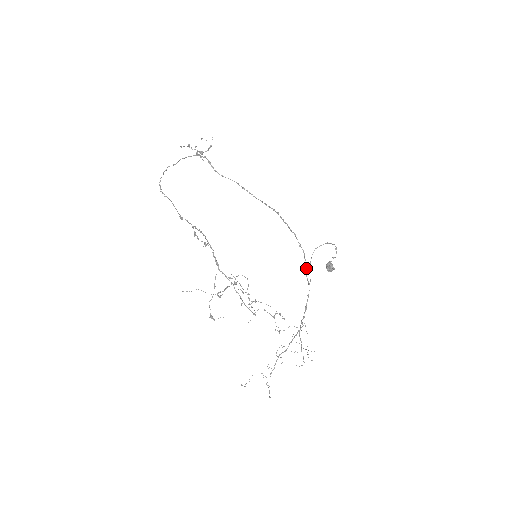
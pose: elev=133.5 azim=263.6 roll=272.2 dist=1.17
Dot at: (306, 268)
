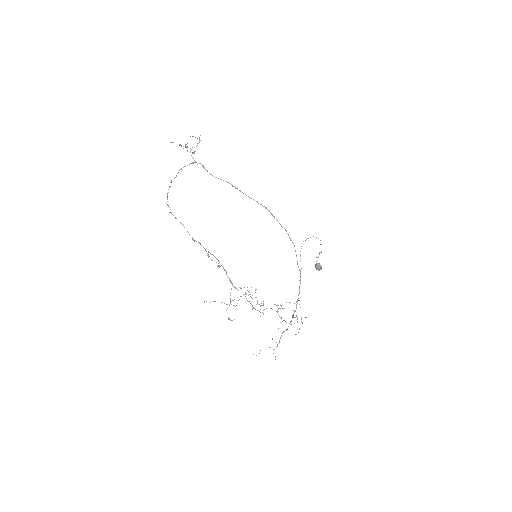
Dot at: occluded
